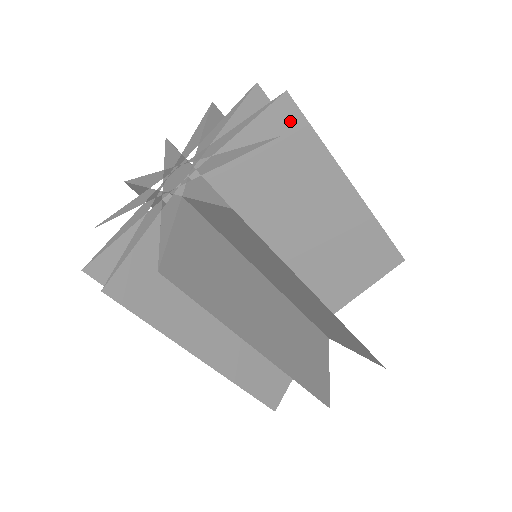
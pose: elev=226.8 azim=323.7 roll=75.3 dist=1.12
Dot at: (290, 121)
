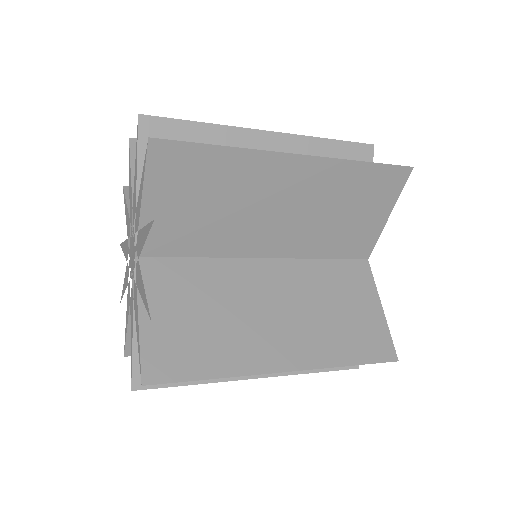
Dot at: (177, 156)
